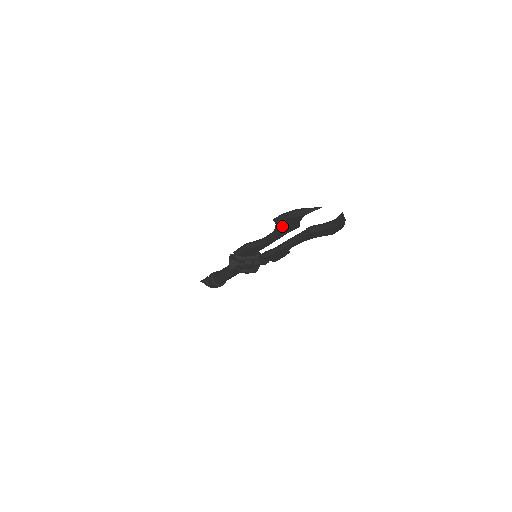
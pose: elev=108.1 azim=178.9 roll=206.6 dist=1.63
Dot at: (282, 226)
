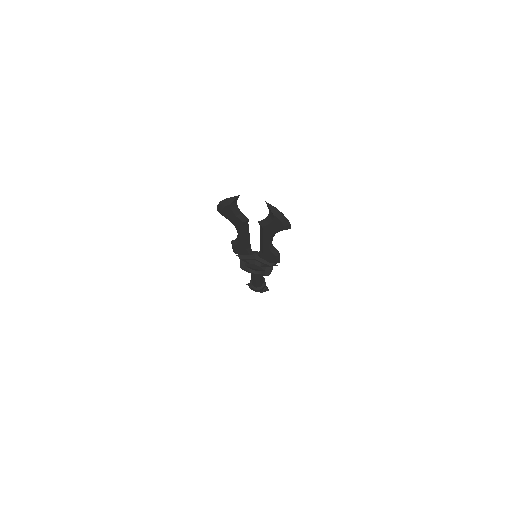
Dot at: (228, 218)
